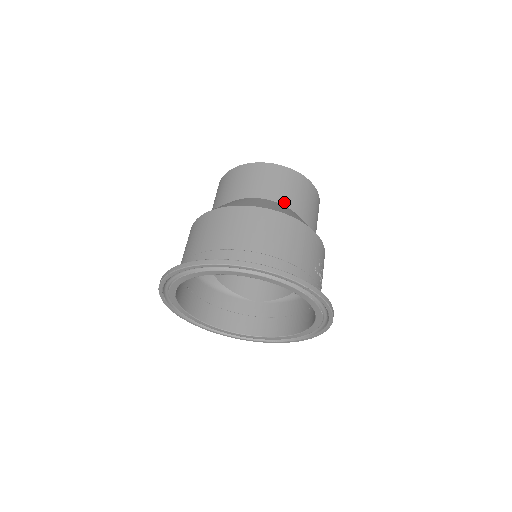
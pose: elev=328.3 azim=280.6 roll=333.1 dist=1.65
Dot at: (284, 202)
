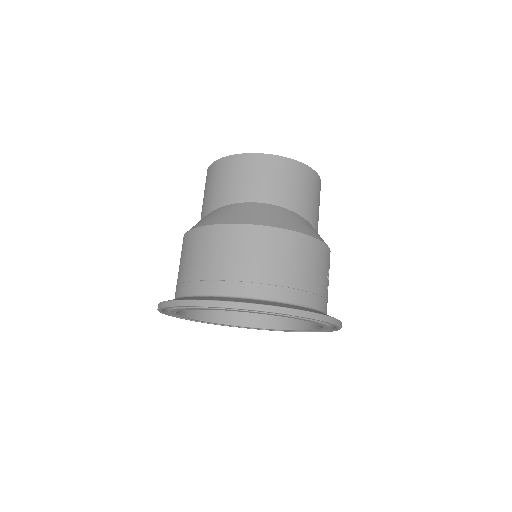
Dot at: (289, 205)
